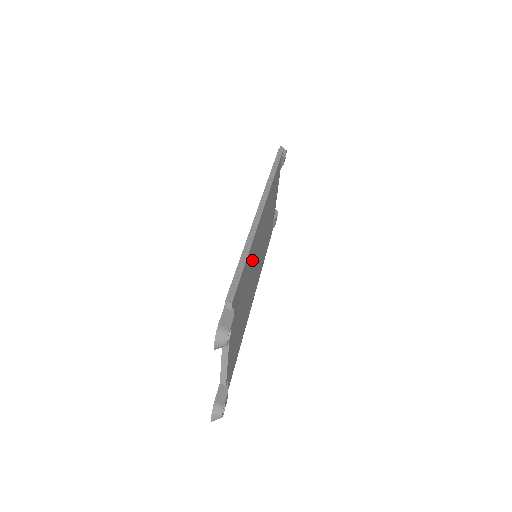
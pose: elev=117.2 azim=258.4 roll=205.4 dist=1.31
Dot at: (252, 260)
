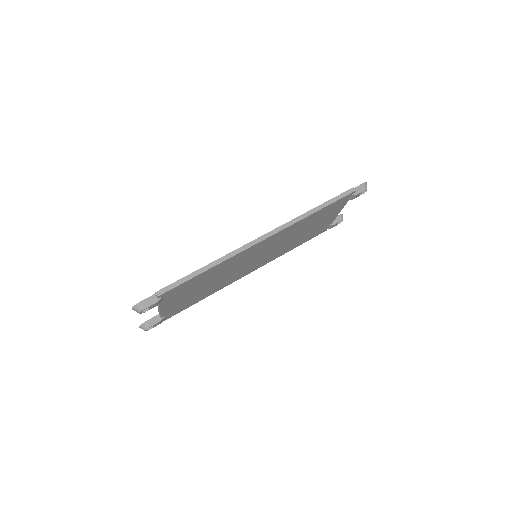
Dot at: (228, 266)
